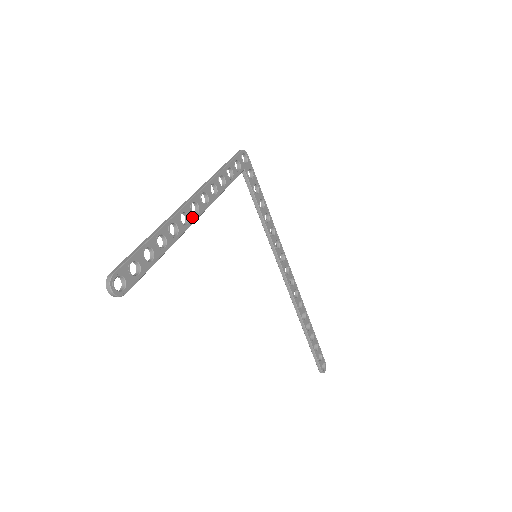
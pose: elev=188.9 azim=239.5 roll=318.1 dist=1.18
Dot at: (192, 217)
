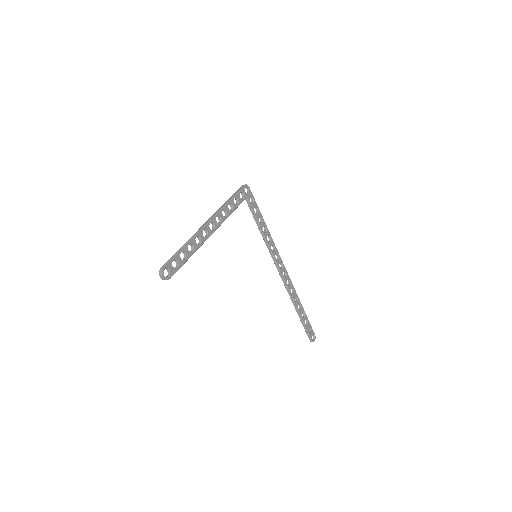
Dot at: (210, 232)
